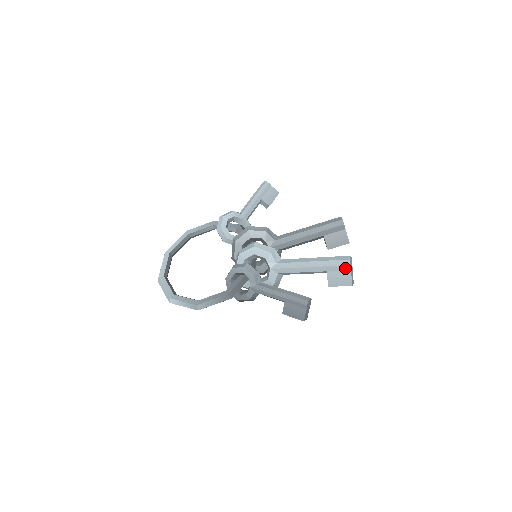
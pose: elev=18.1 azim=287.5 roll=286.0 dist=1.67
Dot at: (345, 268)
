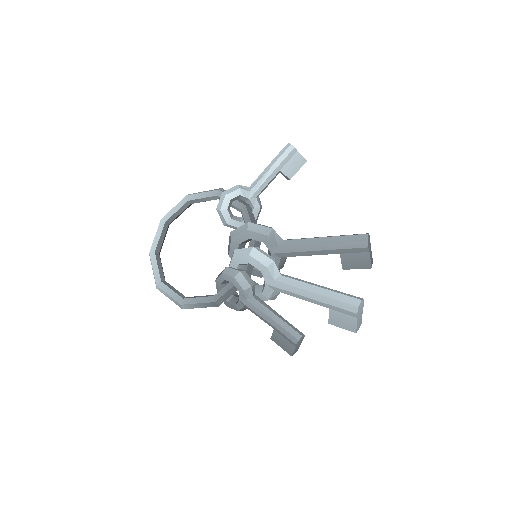
Dot at: (351, 314)
